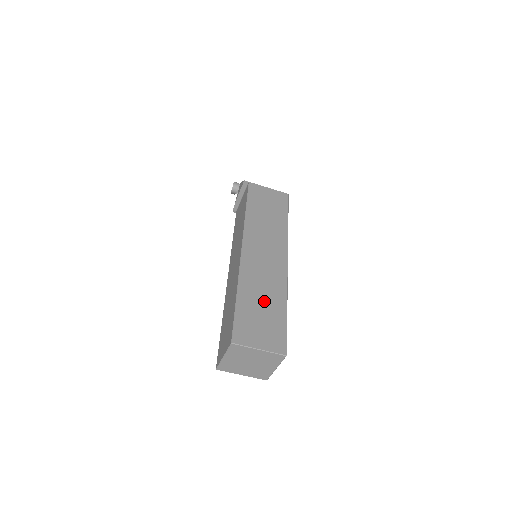
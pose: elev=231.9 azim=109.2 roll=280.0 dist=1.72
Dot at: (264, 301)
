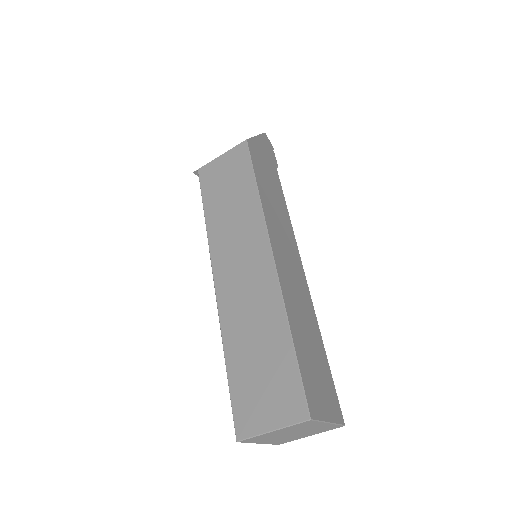
Dot at: (258, 345)
